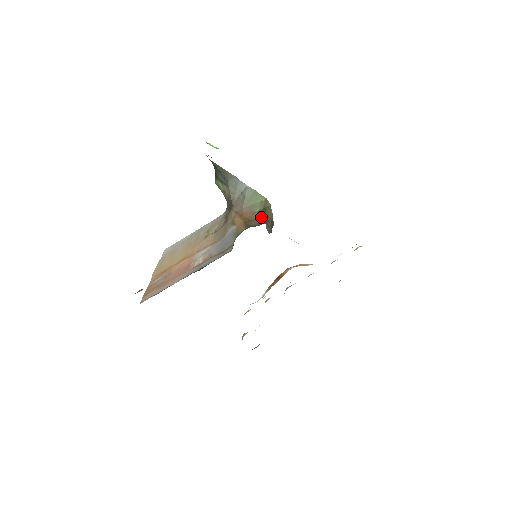
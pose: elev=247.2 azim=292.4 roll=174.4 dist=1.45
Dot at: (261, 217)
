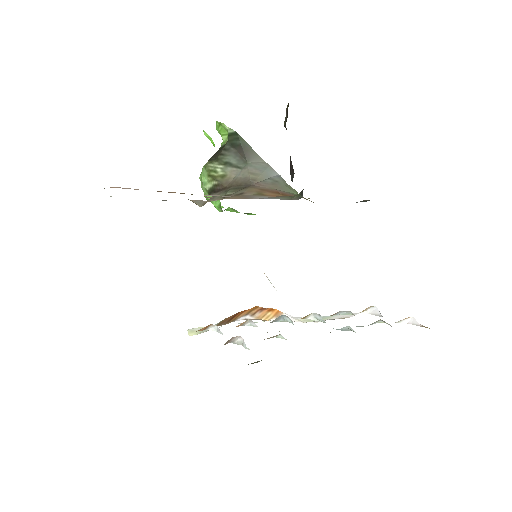
Dot at: occluded
